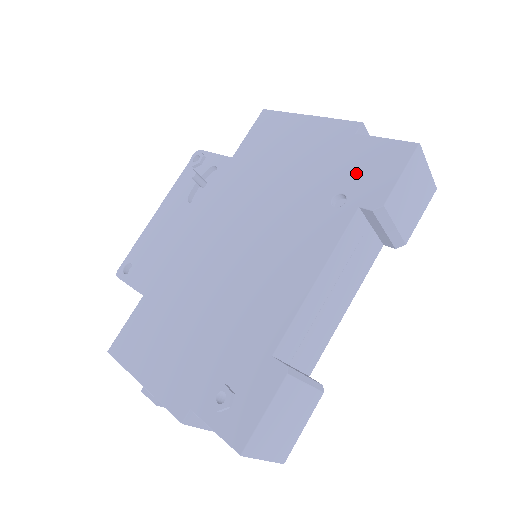
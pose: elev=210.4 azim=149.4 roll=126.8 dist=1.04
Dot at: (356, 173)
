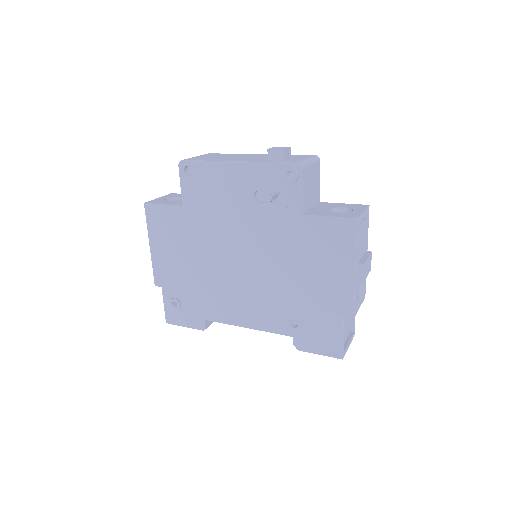
Dot at: (314, 328)
